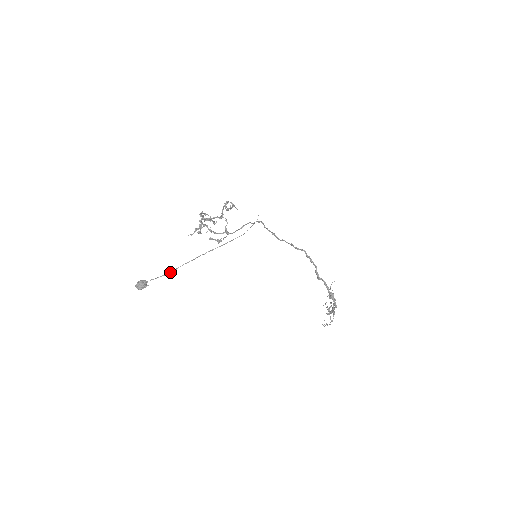
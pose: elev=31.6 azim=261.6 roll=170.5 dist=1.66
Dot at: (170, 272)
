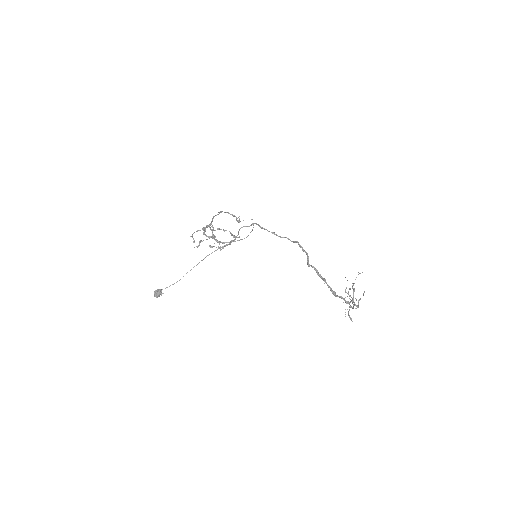
Dot at: occluded
